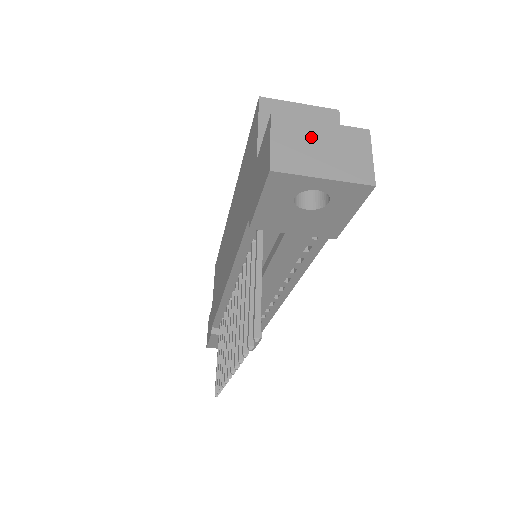
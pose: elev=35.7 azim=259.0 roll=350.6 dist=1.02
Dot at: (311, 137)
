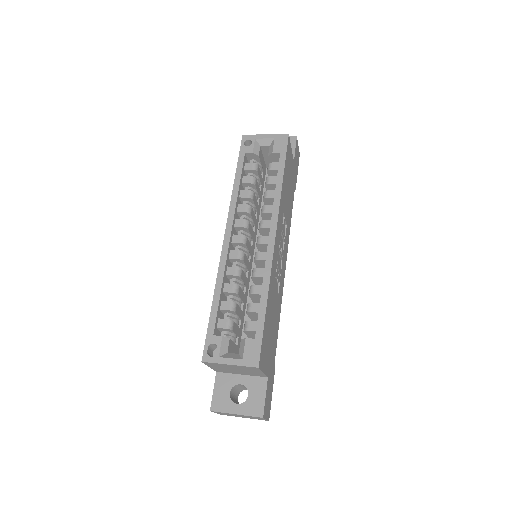
Dot at: occluded
